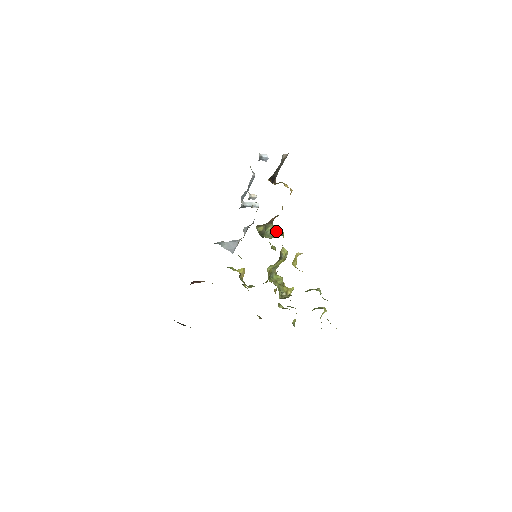
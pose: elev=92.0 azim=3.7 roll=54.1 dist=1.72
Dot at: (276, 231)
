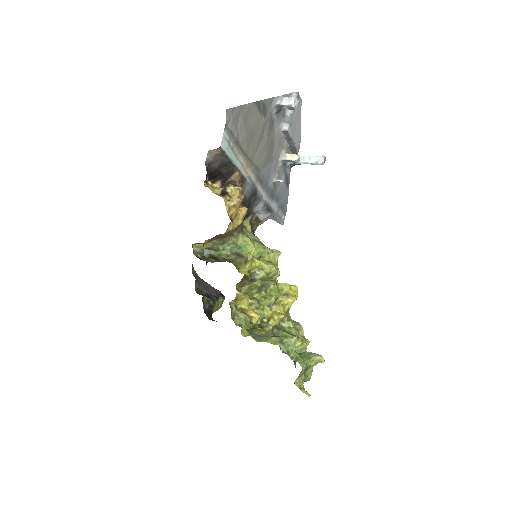
Dot at: (240, 246)
